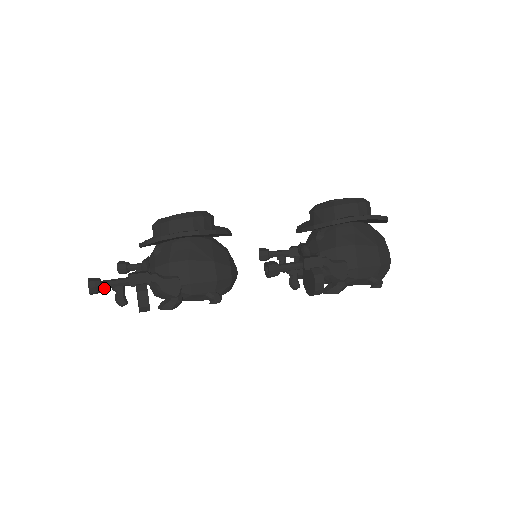
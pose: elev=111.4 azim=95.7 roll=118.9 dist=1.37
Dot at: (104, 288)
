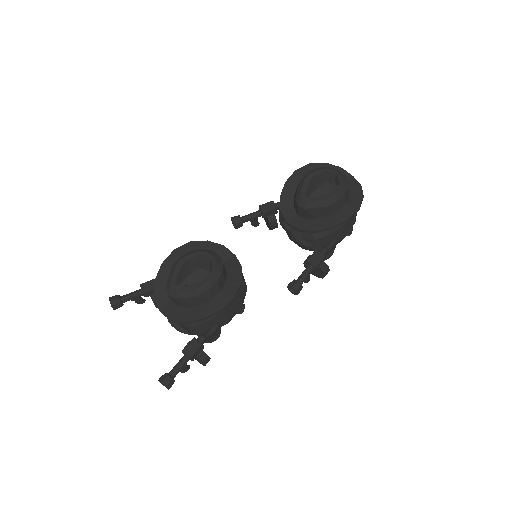
Dot at: (174, 377)
